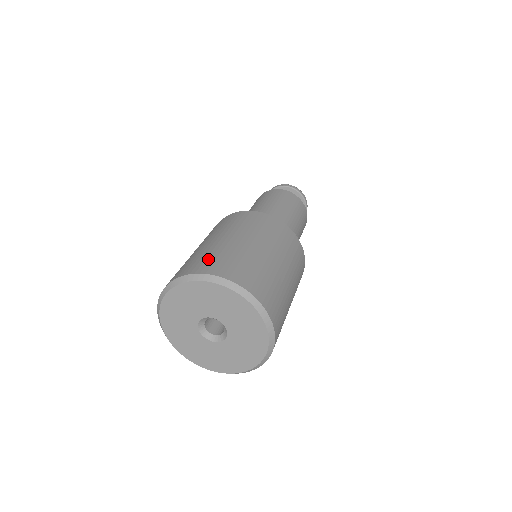
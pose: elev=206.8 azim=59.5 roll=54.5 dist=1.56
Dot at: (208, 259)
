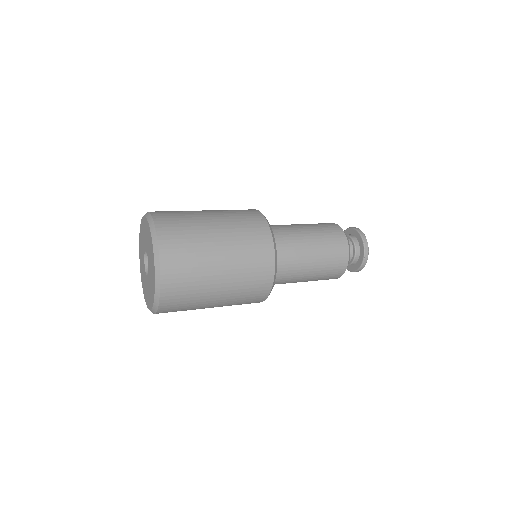
Dot at: occluded
